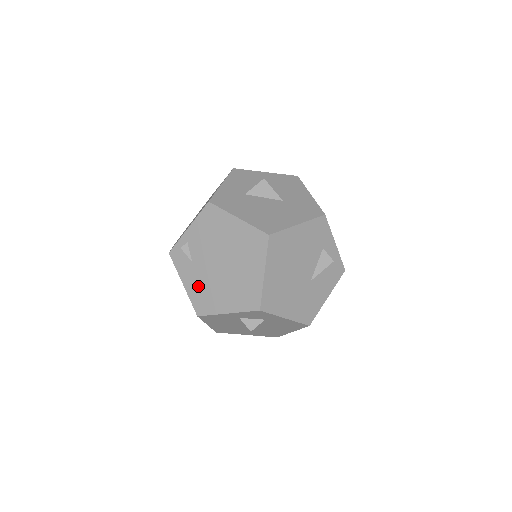
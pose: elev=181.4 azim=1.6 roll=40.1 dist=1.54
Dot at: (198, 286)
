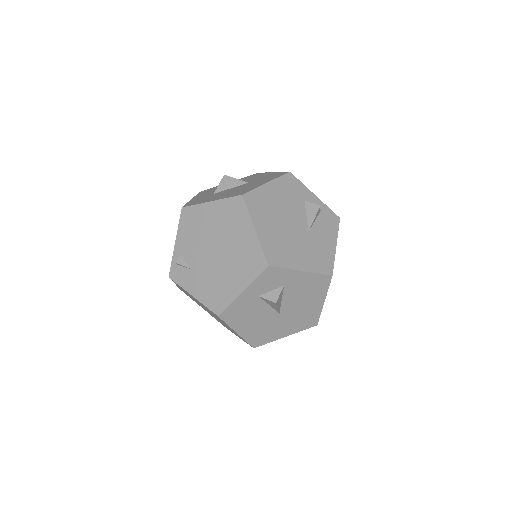
Dot at: (206, 287)
